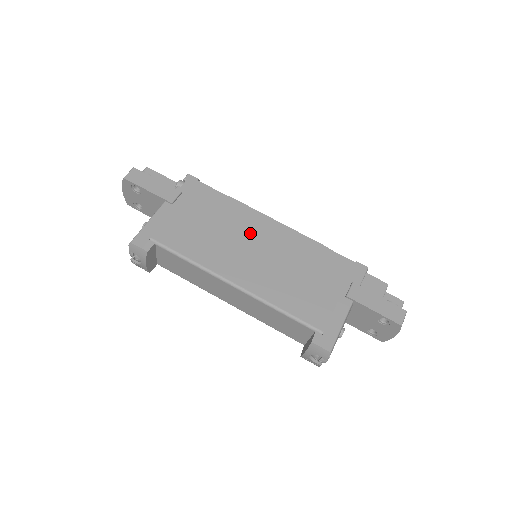
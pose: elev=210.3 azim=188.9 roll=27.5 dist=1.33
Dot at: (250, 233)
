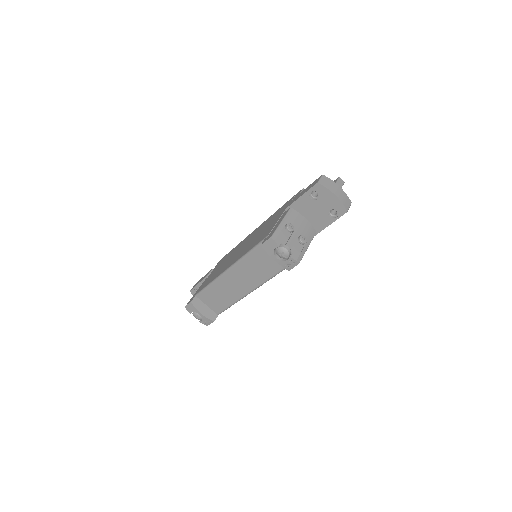
Dot at: (240, 247)
